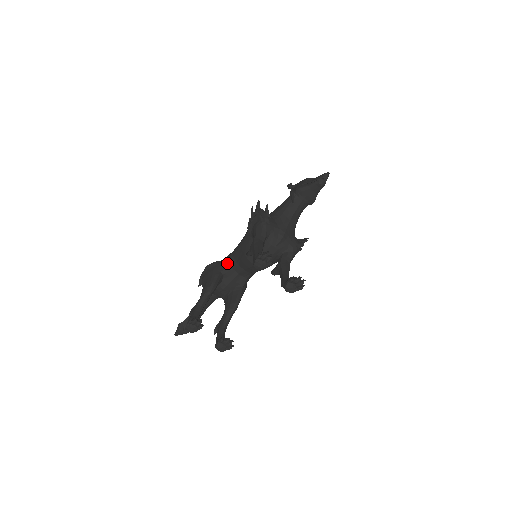
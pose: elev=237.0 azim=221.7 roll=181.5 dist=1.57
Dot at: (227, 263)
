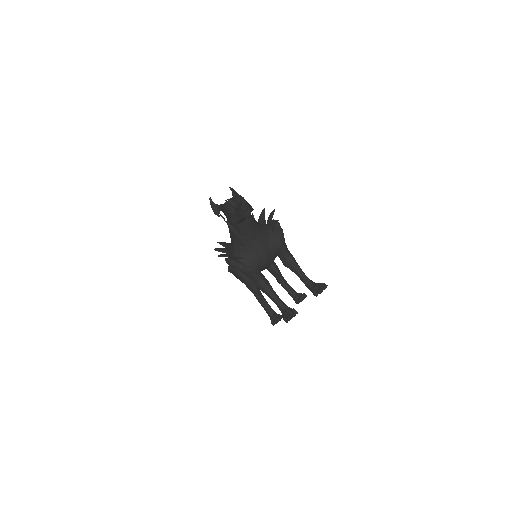
Dot at: occluded
